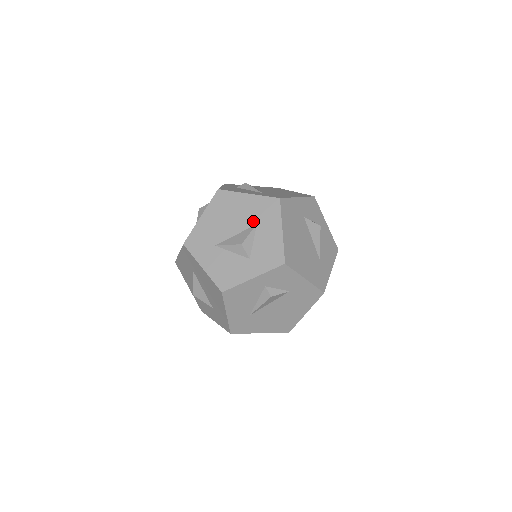
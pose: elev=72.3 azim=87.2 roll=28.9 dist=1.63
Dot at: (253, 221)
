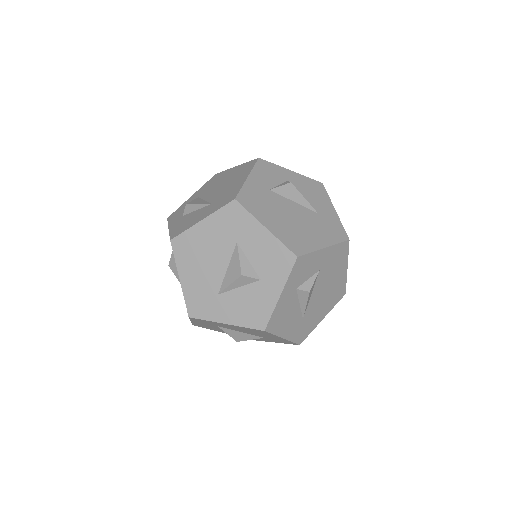
Dot at: (231, 242)
